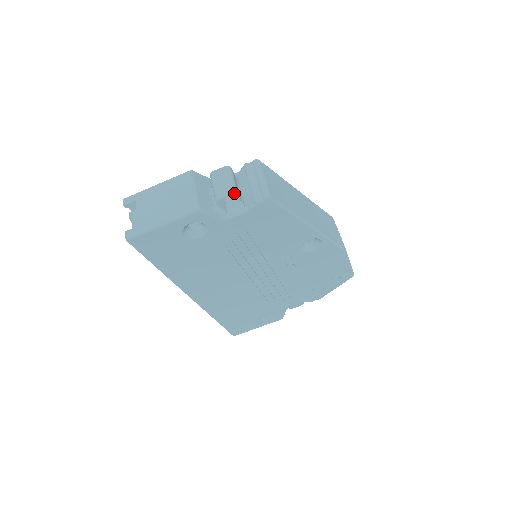
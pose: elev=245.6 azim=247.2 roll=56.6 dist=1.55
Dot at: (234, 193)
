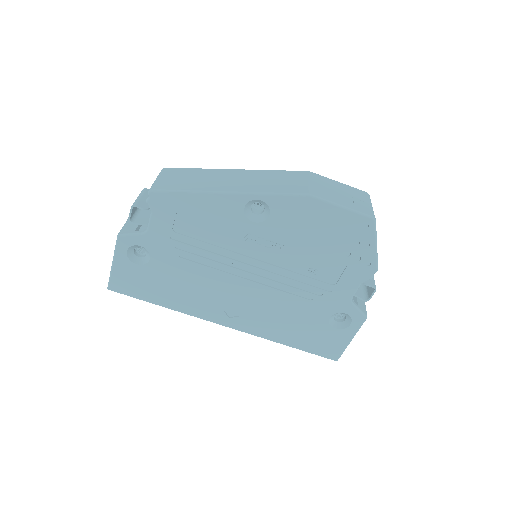
Dot at: (132, 206)
